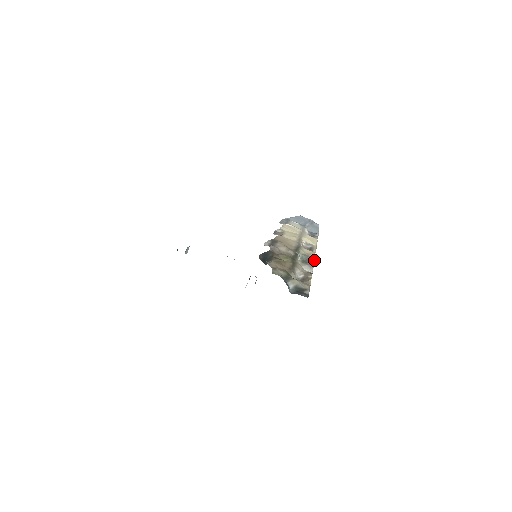
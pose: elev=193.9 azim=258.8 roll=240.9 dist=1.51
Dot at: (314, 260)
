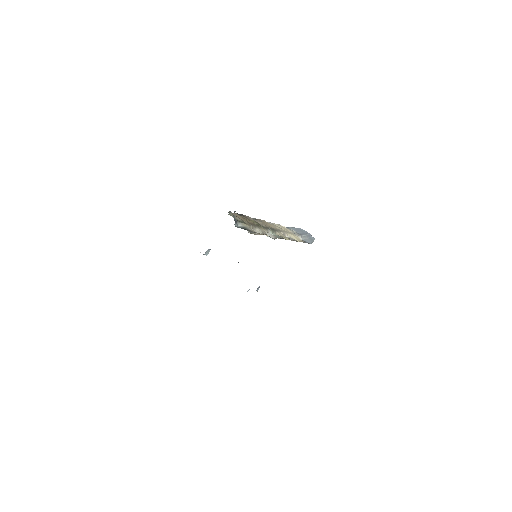
Dot at: occluded
